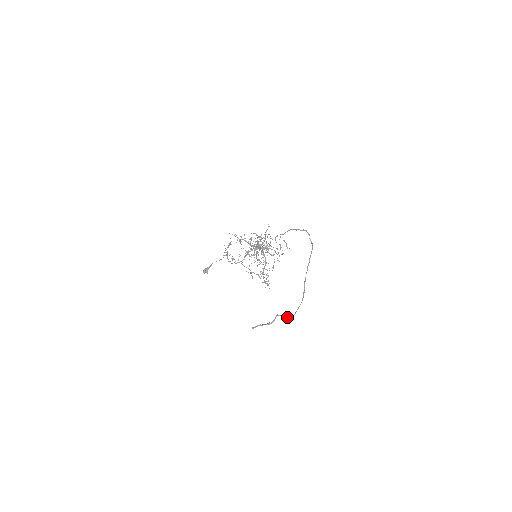
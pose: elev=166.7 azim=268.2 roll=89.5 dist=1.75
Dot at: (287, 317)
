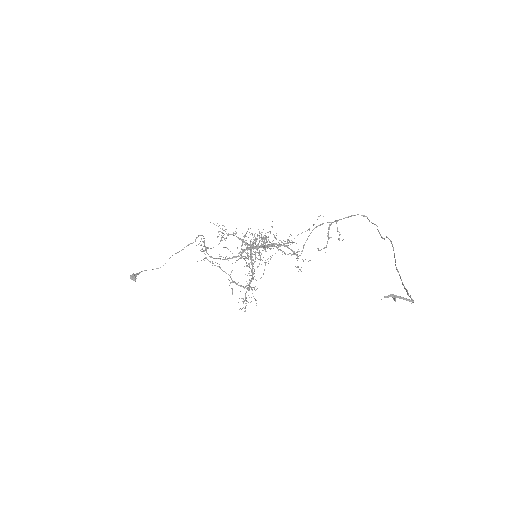
Dot at: (406, 300)
